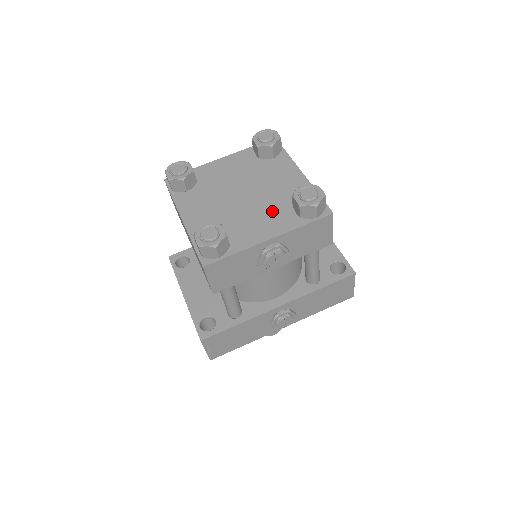
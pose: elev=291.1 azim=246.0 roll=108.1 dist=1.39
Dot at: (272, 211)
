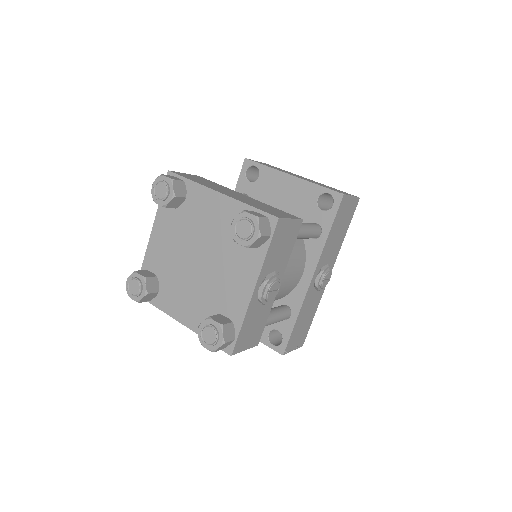
Dot at: (232, 258)
